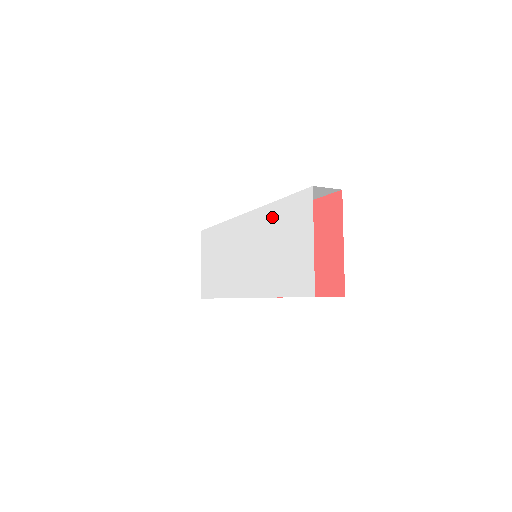
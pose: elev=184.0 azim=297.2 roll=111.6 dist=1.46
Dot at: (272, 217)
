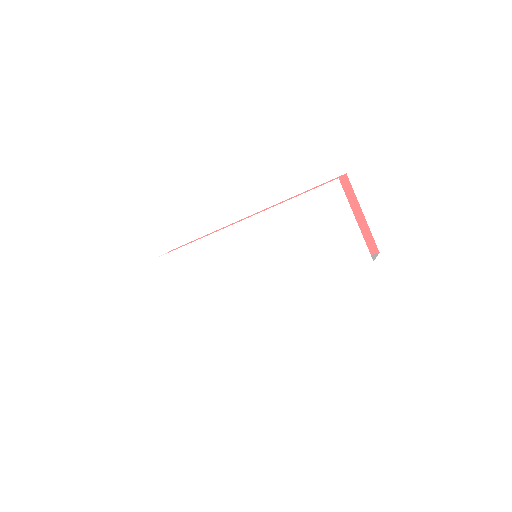
Dot at: (286, 216)
